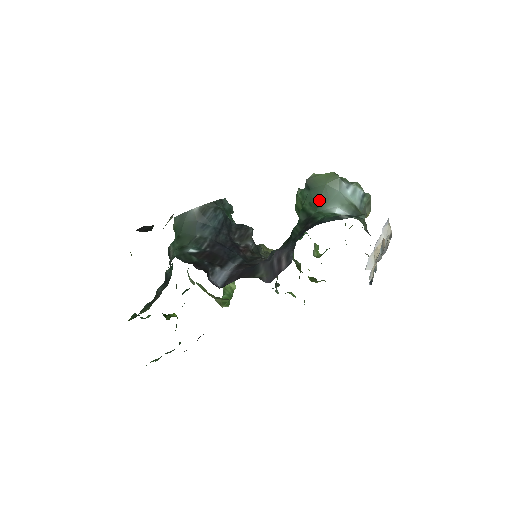
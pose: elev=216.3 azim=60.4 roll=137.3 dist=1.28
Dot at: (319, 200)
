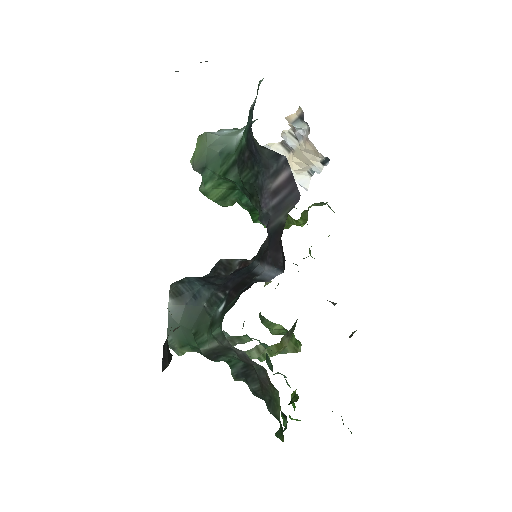
Dot at: (222, 153)
